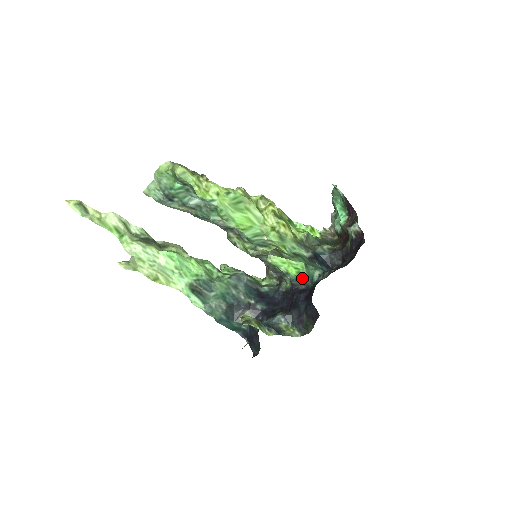
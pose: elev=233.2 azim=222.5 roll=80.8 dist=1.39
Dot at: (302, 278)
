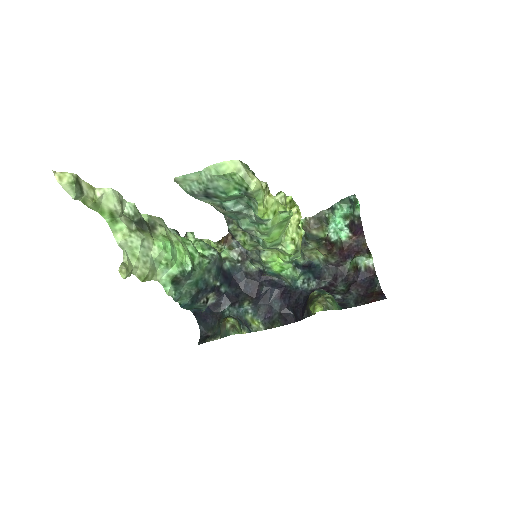
Dot at: (282, 275)
